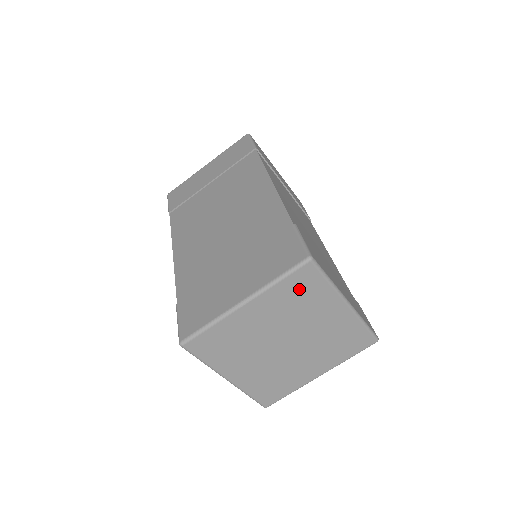
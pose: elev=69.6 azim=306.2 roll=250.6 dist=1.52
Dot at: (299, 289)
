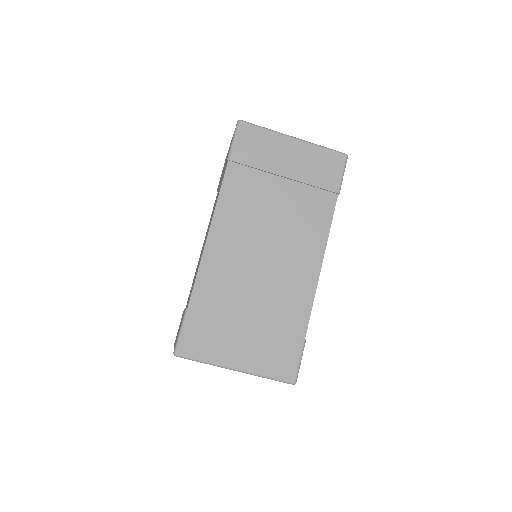
Dot at: occluded
